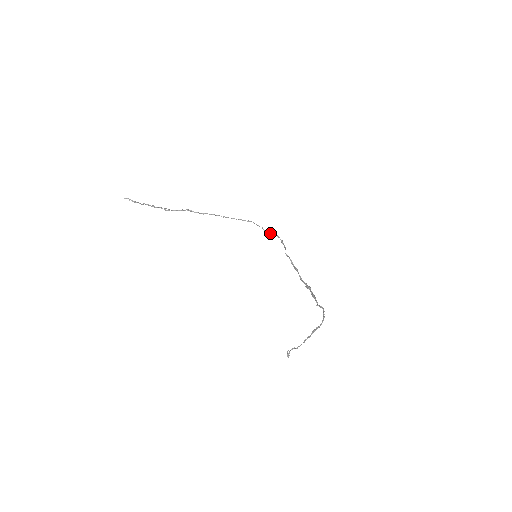
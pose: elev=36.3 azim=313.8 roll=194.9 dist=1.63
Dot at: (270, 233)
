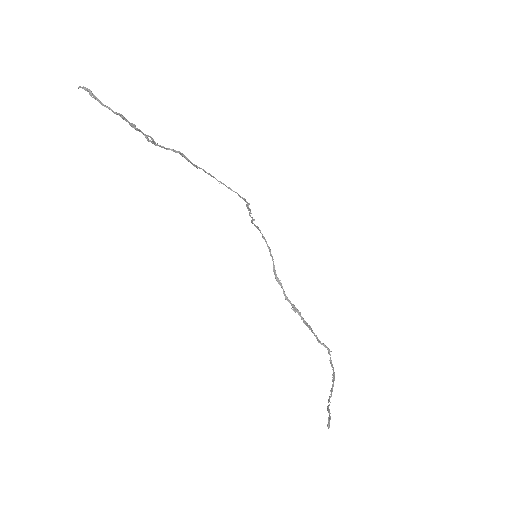
Dot at: (252, 221)
